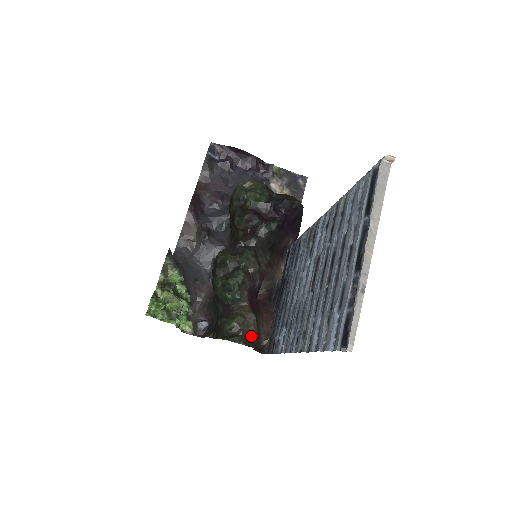
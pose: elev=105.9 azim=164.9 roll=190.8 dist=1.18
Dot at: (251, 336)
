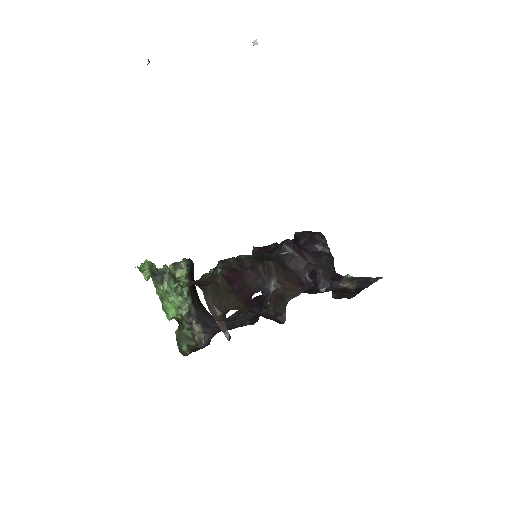
Dot at: (206, 284)
